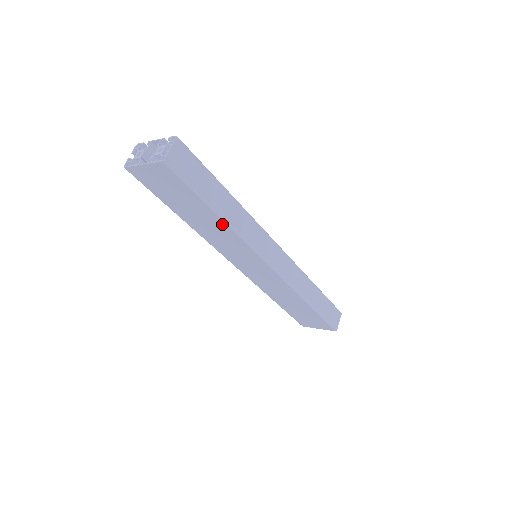
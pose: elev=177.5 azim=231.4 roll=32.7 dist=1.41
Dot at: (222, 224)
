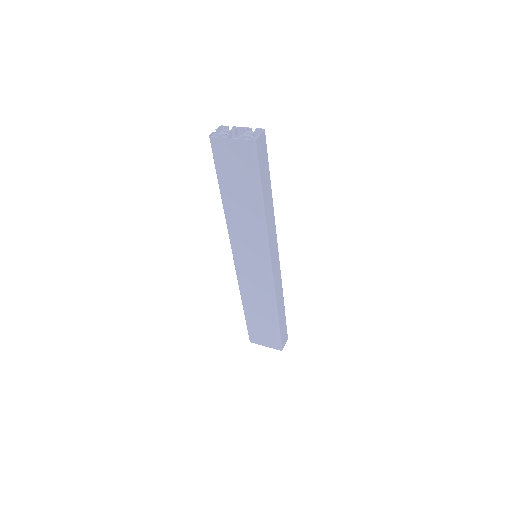
Dot at: (259, 212)
